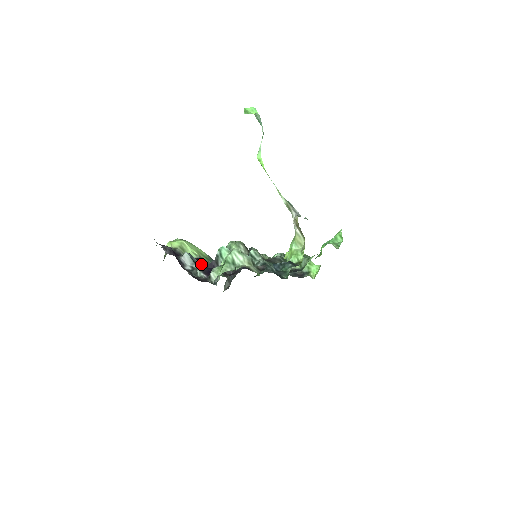
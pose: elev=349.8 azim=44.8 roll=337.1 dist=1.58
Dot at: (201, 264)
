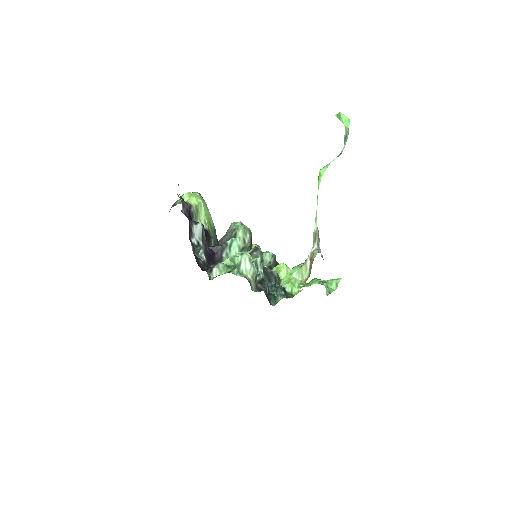
Dot at: (206, 239)
